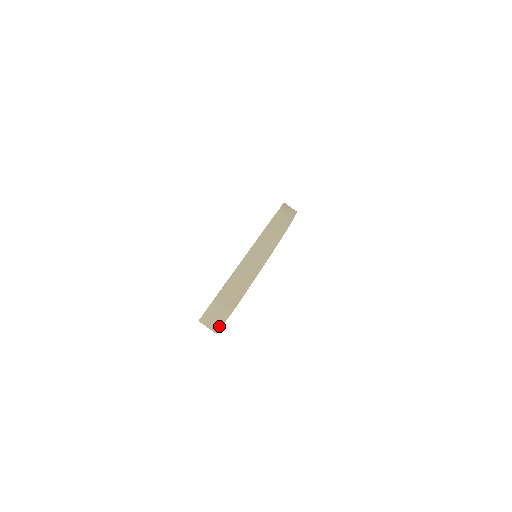
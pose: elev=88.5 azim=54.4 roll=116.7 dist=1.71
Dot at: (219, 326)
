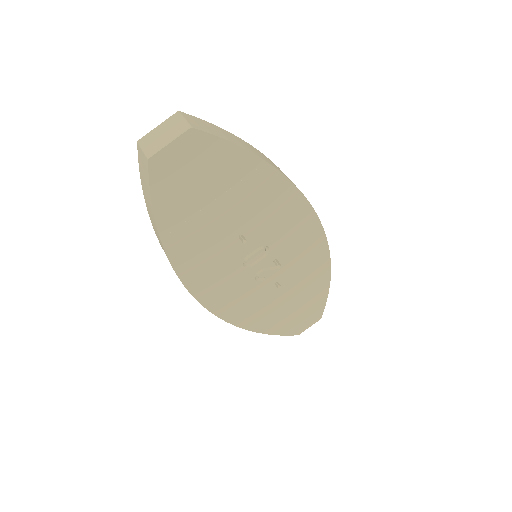
Dot at: (160, 147)
